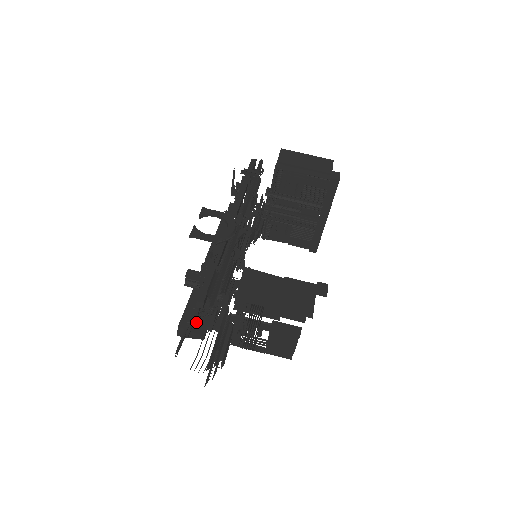
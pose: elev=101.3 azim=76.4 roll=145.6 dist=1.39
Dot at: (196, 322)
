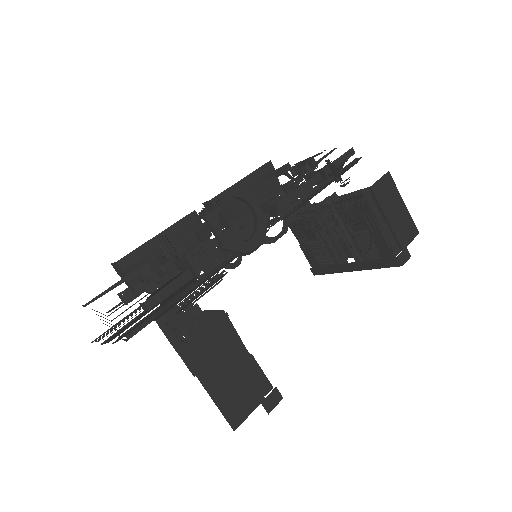
Dot at: (130, 299)
